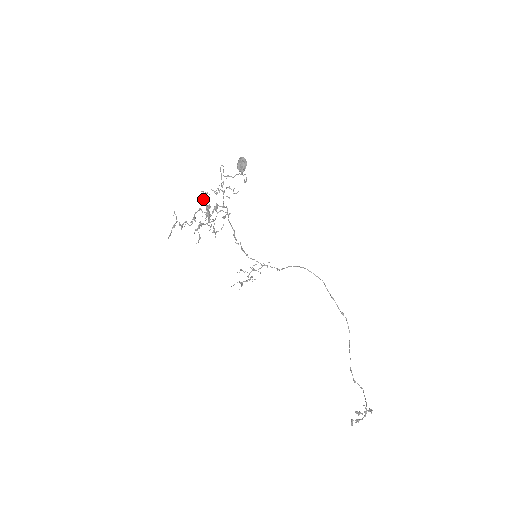
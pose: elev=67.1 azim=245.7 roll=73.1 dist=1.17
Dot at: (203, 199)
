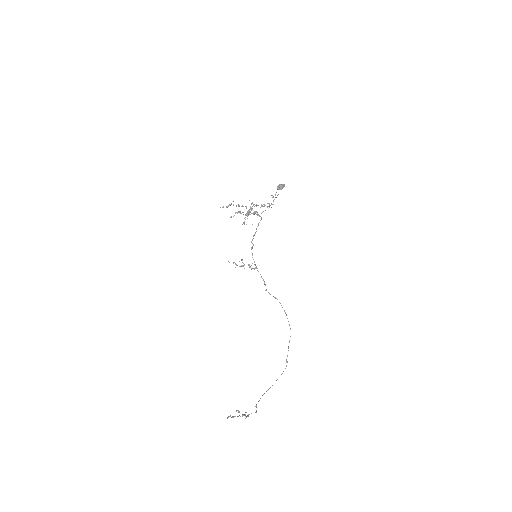
Dot at: occluded
